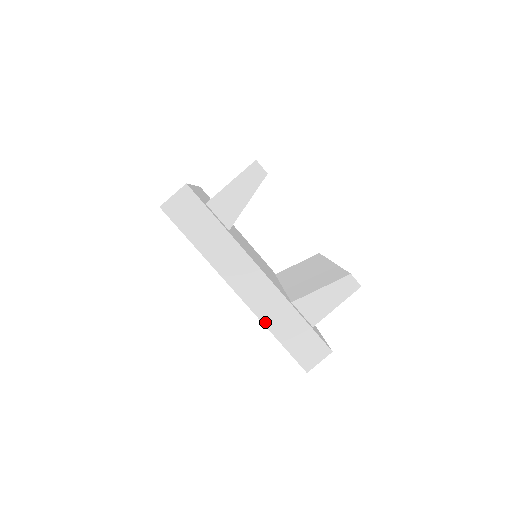
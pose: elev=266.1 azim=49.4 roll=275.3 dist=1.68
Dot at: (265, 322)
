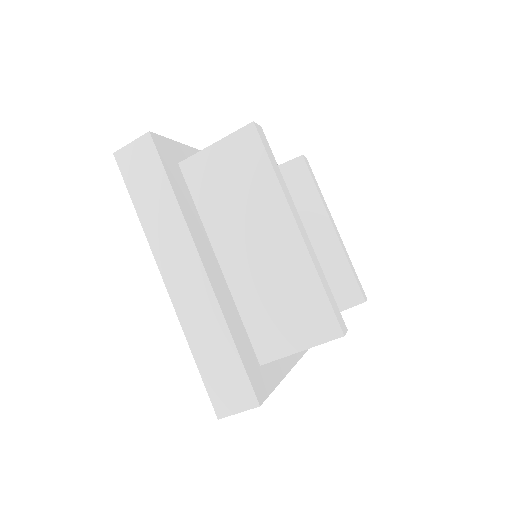
Dot at: occluded
